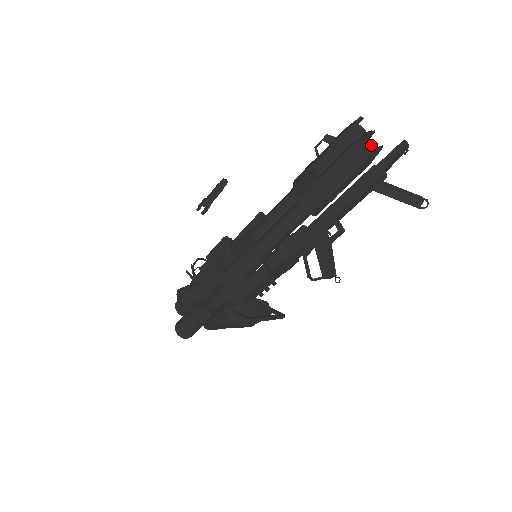
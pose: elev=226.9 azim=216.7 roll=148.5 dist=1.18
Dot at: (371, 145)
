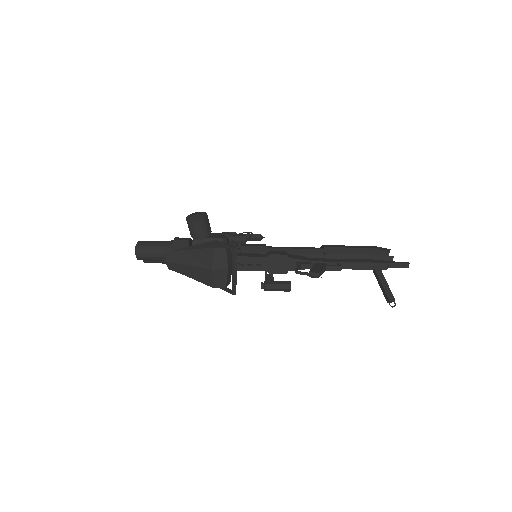
Dot at: occluded
